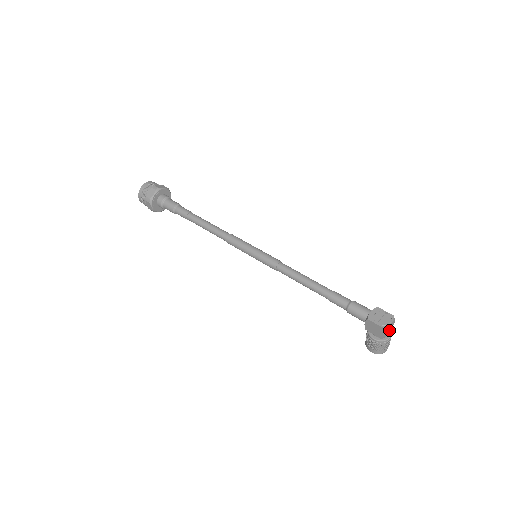
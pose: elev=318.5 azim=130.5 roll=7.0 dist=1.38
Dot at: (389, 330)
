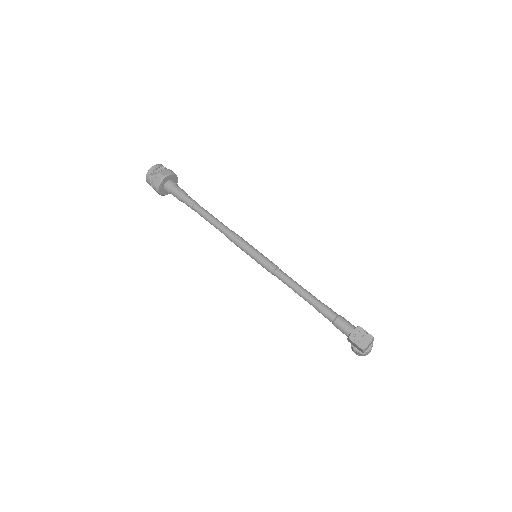
Dot at: (368, 346)
